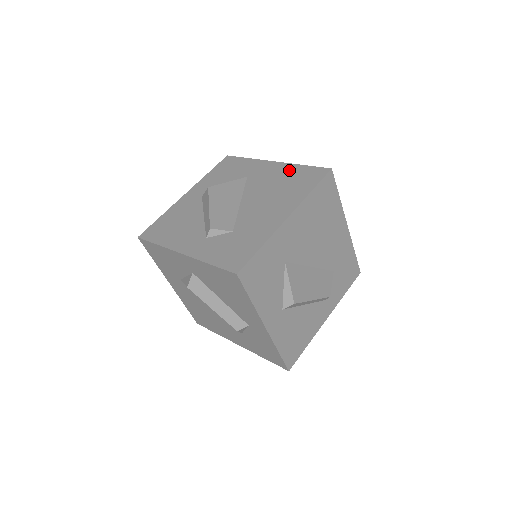
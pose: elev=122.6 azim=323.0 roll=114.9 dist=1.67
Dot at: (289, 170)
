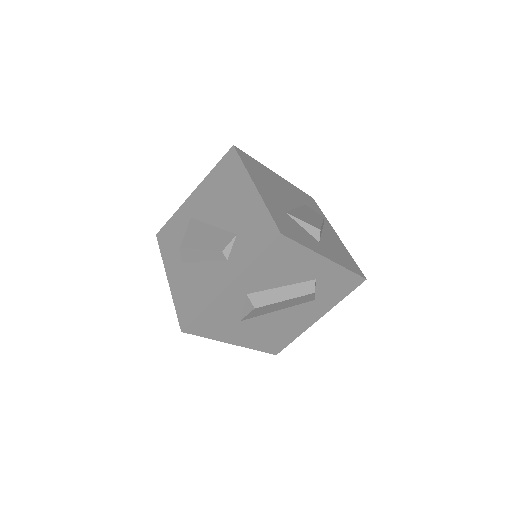
Dot at: (210, 180)
